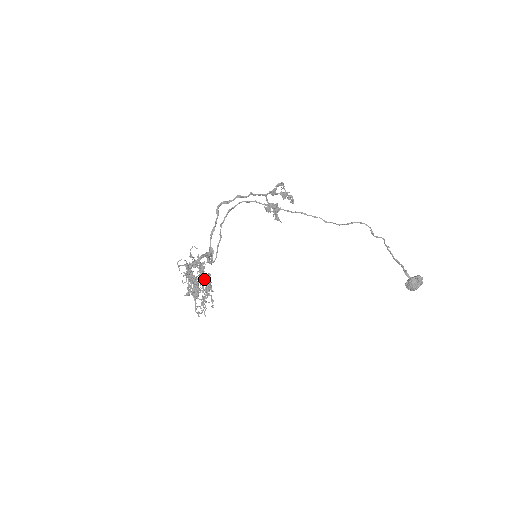
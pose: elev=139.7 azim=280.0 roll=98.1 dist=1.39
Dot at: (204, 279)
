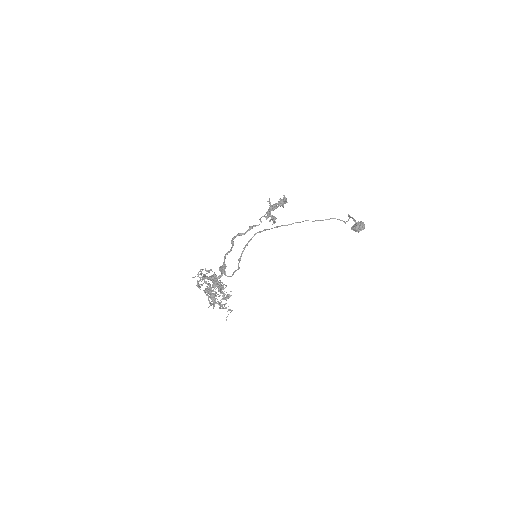
Dot at: (226, 299)
